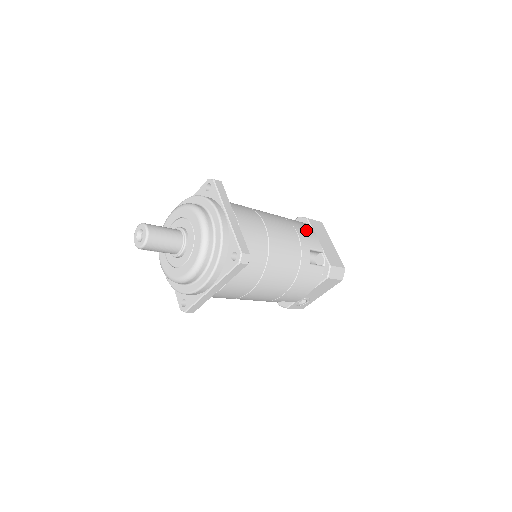
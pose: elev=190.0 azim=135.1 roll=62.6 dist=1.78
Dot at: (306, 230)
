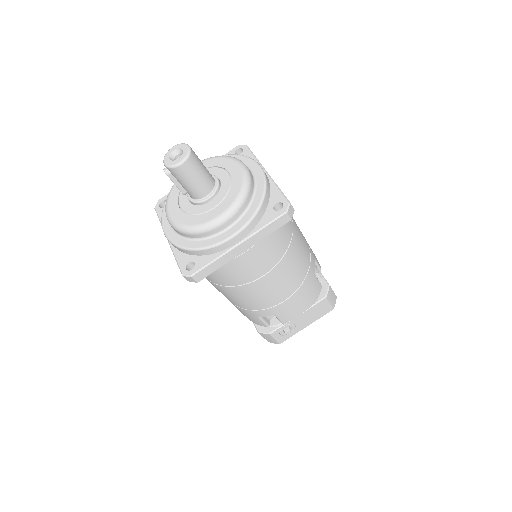
Dot at: occluded
